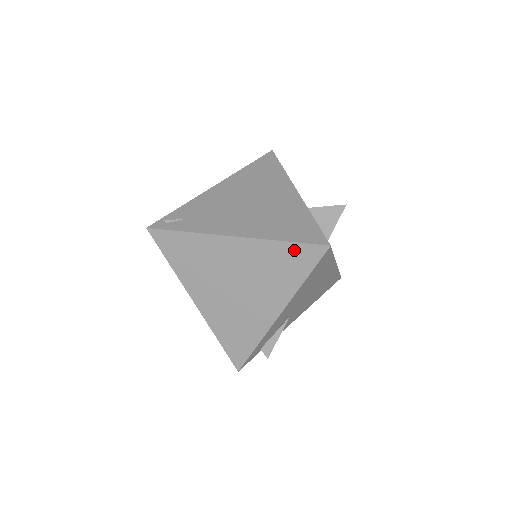
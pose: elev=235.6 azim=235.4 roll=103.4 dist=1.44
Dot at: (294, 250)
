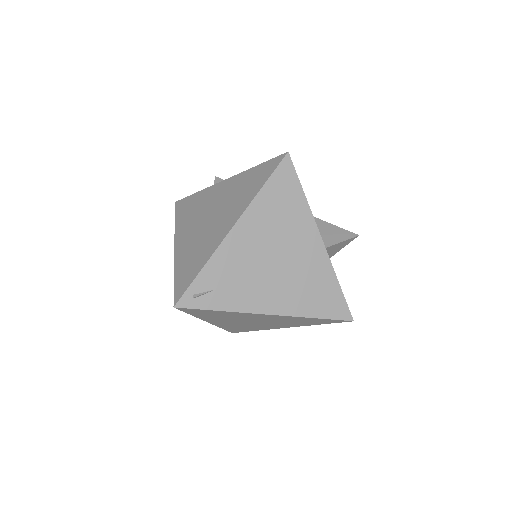
Dot at: (321, 320)
